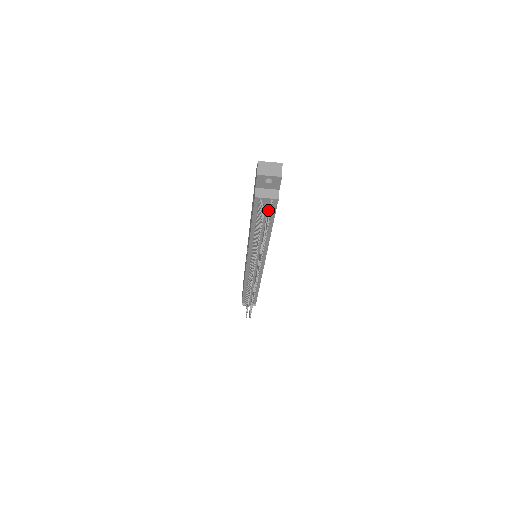
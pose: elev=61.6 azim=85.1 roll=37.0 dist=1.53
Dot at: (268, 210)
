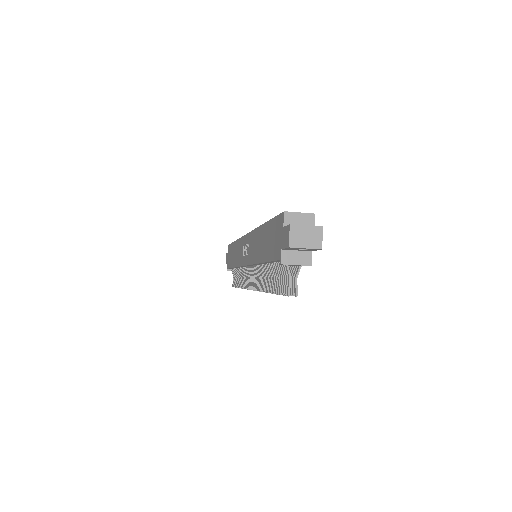
Dot at: (296, 278)
